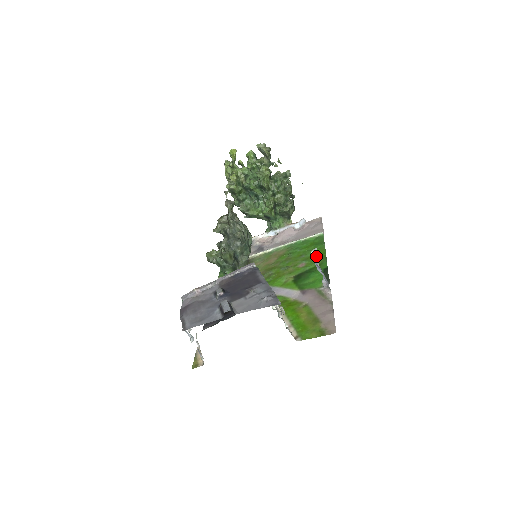
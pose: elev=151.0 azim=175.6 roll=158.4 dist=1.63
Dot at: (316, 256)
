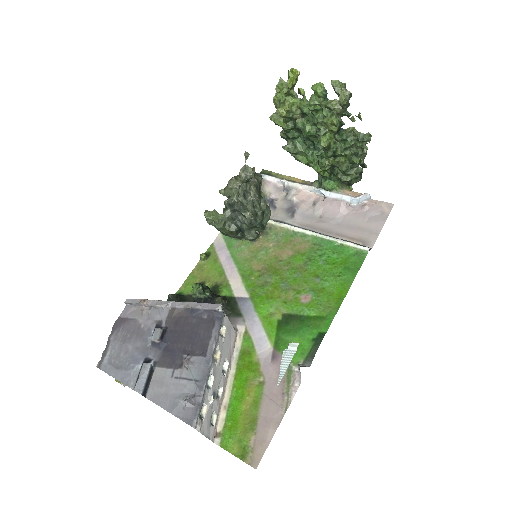
Dot at: (288, 360)
